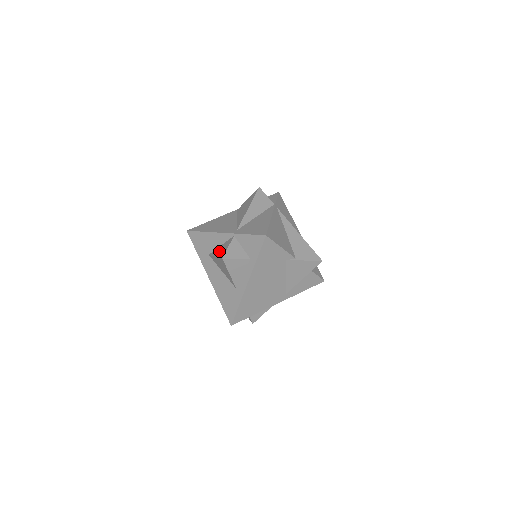
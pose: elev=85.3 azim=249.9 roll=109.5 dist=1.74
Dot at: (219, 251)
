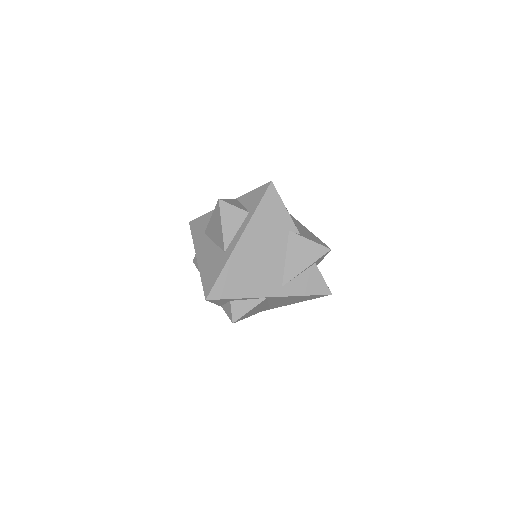
Dot at: occluded
